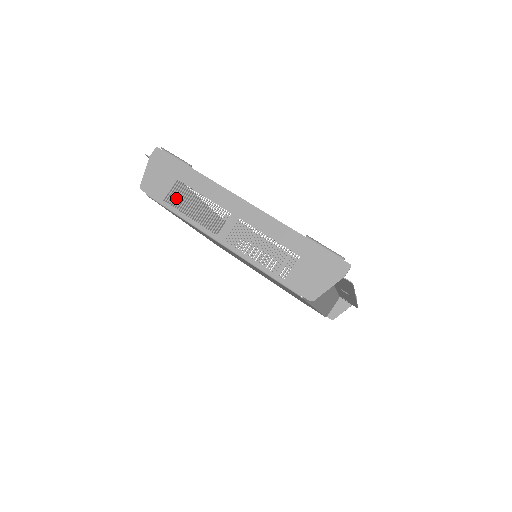
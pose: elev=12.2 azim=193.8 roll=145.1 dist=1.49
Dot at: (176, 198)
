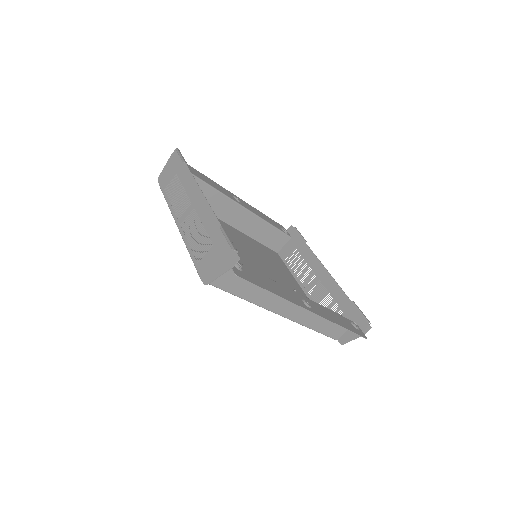
Dot at: occluded
